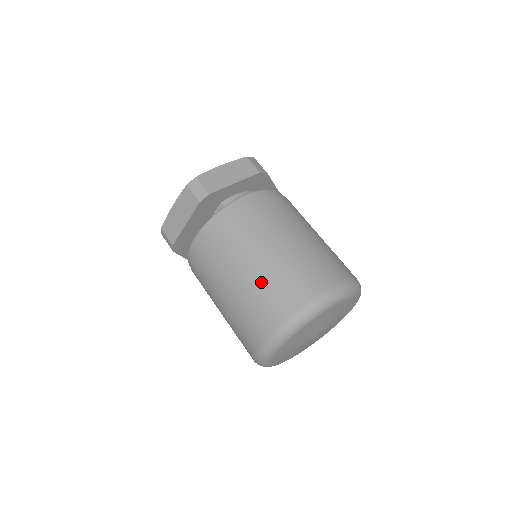
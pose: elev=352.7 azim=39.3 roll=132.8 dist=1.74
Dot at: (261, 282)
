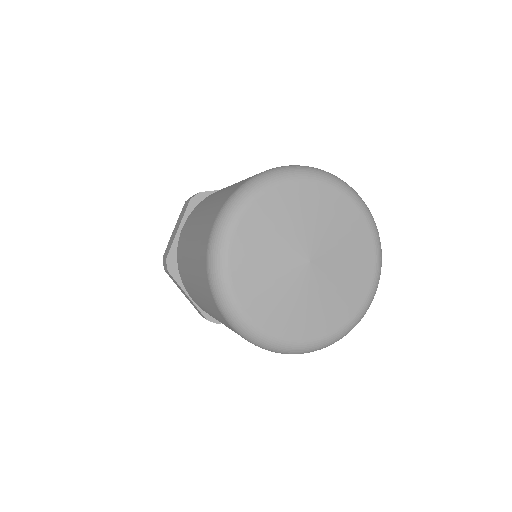
Dot at: (221, 195)
